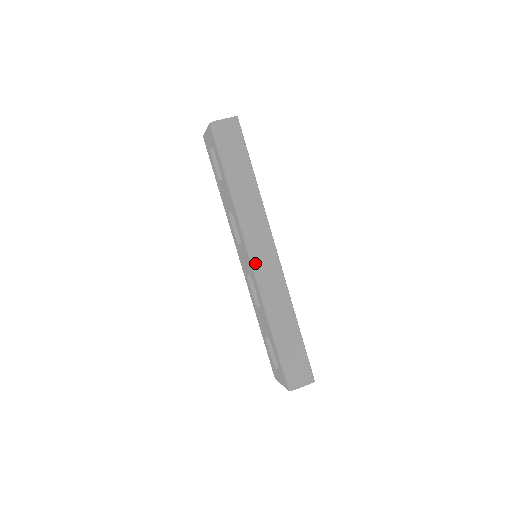
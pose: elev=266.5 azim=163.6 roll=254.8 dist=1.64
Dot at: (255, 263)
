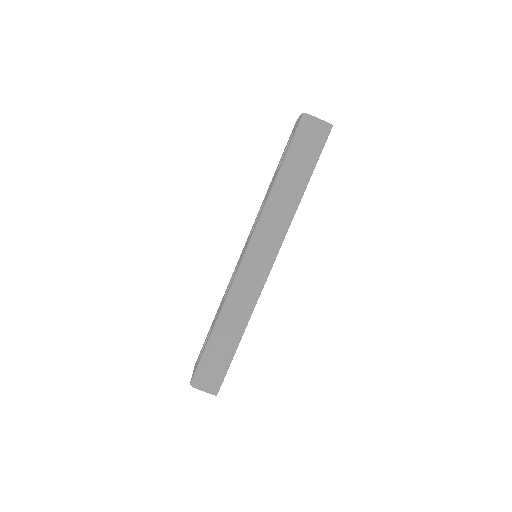
Dot at: (245, 262)
